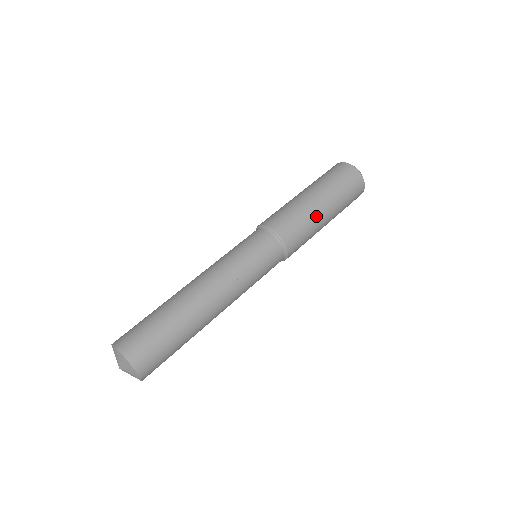
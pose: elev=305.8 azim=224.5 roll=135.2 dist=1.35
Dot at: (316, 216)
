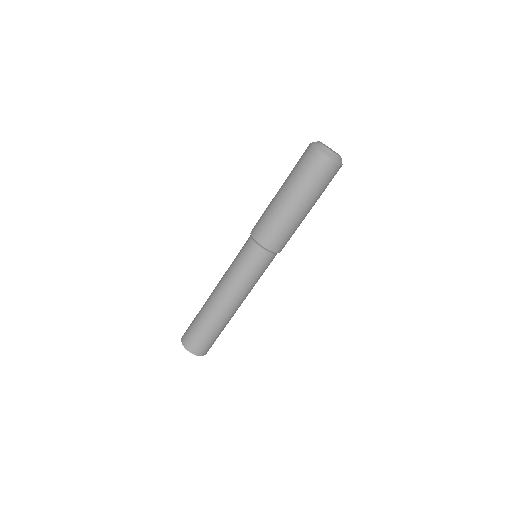
Dot at: occluded
